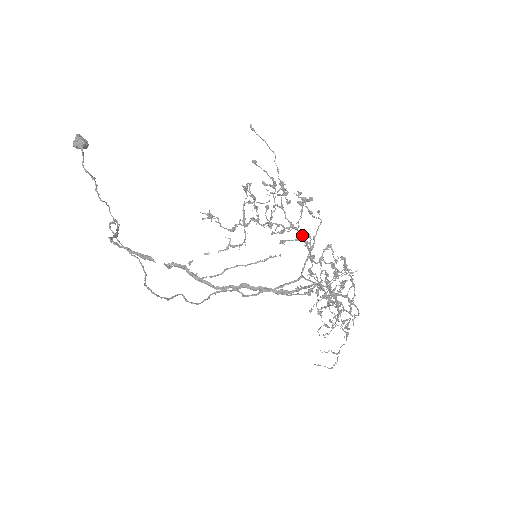
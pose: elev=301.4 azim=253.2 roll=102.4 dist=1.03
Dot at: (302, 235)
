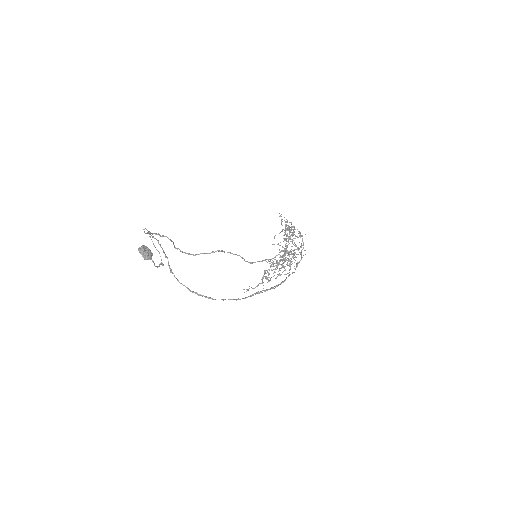
Dot at: (285, 253)
